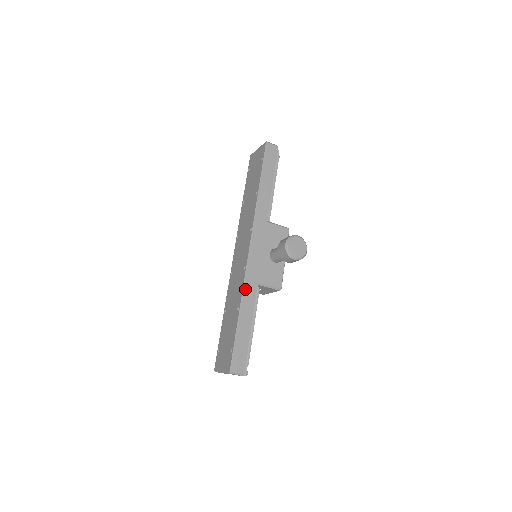
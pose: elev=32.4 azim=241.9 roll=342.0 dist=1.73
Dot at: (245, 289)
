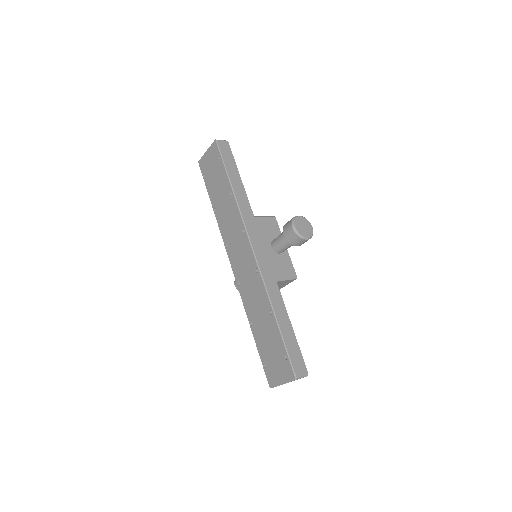
Dot at: (268, 290)
